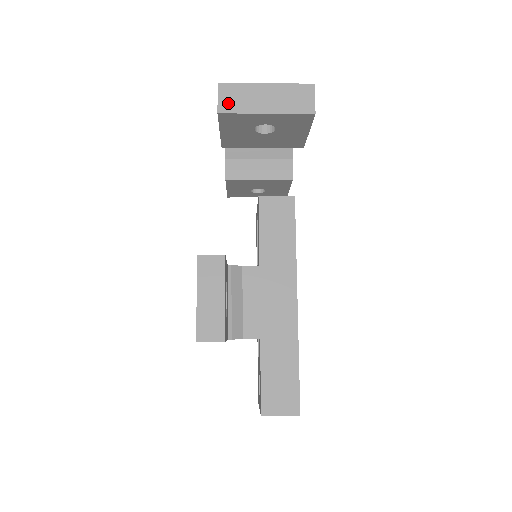
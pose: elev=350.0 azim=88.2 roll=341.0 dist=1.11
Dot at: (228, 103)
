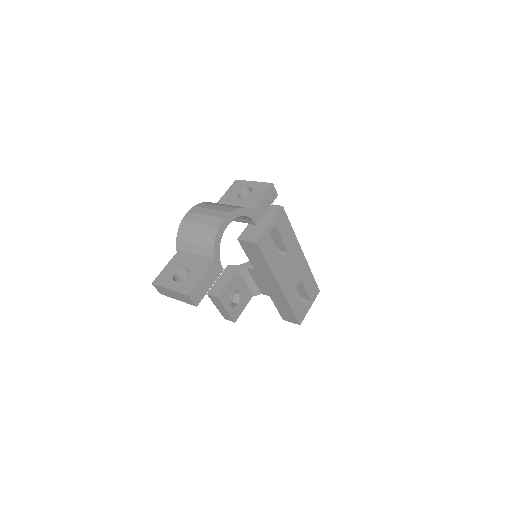
Dot at: (161, 292)
